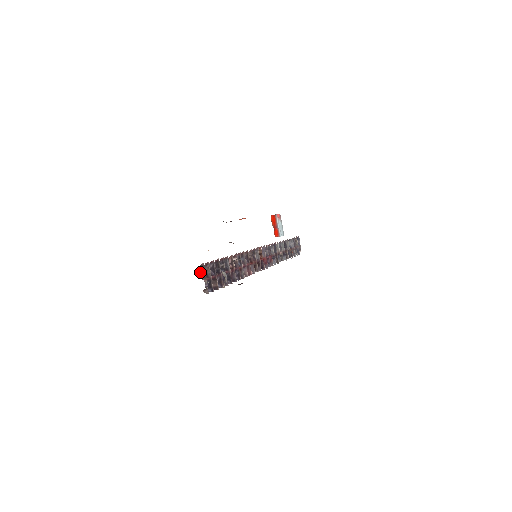
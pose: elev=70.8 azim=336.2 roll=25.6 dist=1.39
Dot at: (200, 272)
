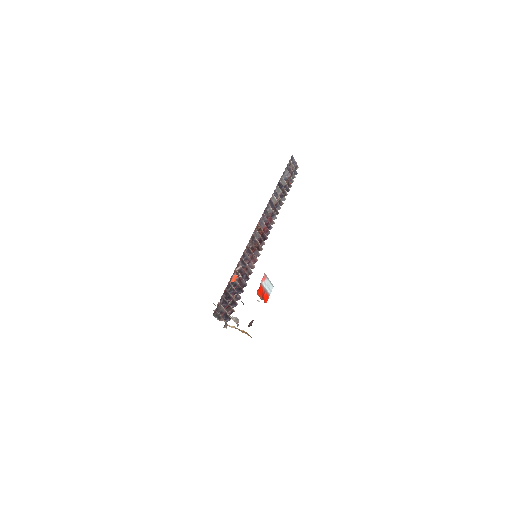
Dot at: (215, 317)
